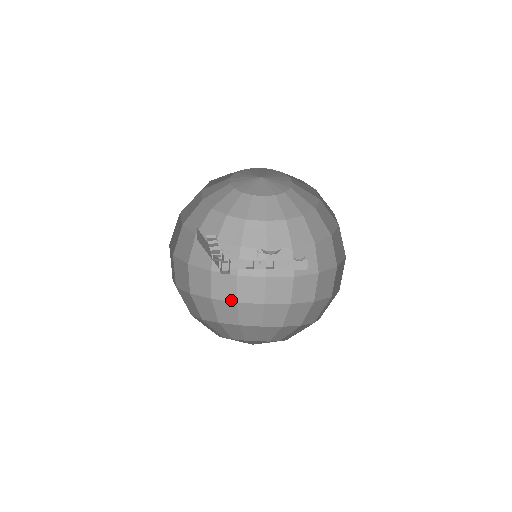
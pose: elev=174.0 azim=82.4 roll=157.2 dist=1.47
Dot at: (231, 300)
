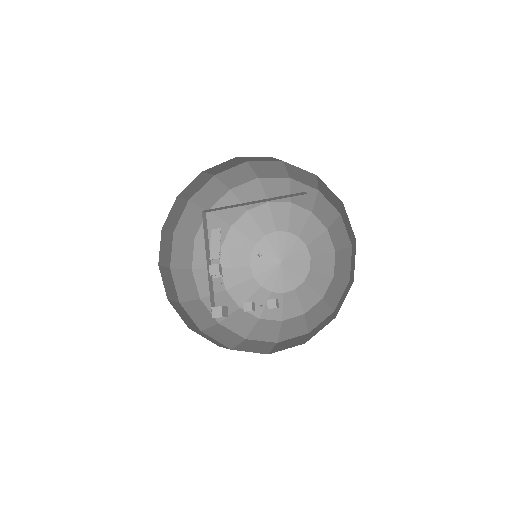
Dot at: (213, 342)
